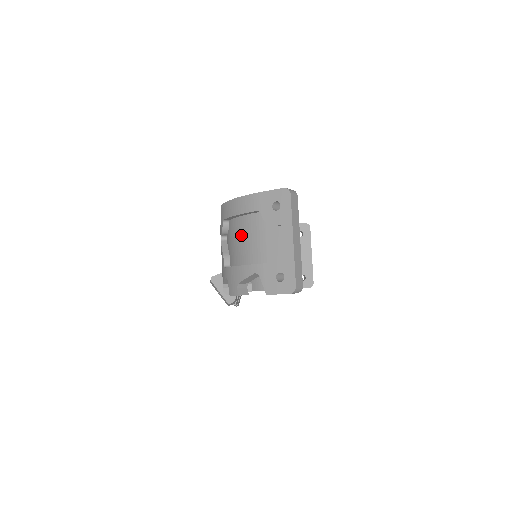
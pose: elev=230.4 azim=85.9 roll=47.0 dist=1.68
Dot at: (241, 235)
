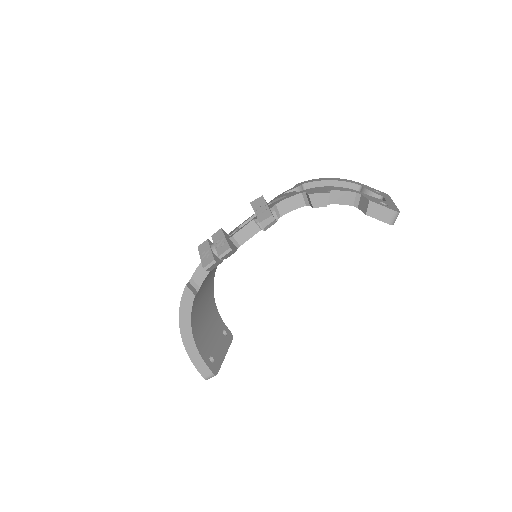
Dot at: occluded
